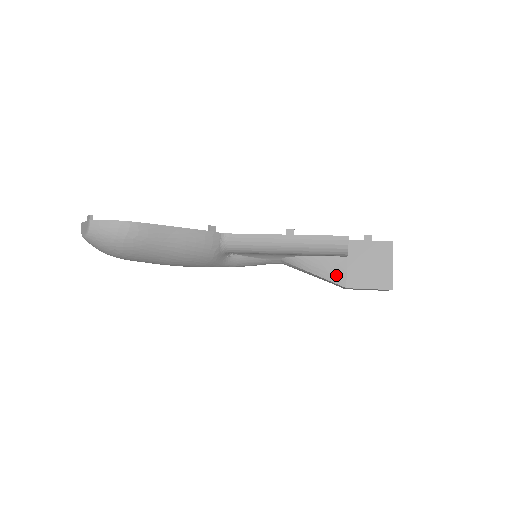
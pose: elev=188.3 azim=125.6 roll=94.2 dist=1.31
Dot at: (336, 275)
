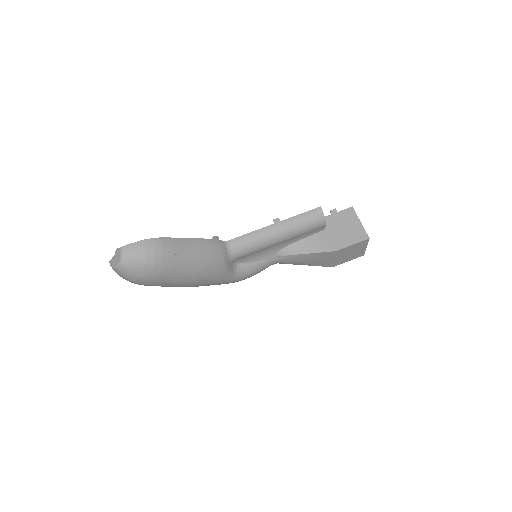
Dot at: (323, 246)
